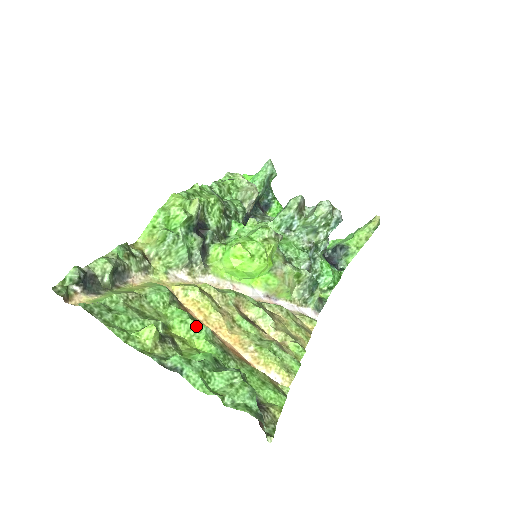
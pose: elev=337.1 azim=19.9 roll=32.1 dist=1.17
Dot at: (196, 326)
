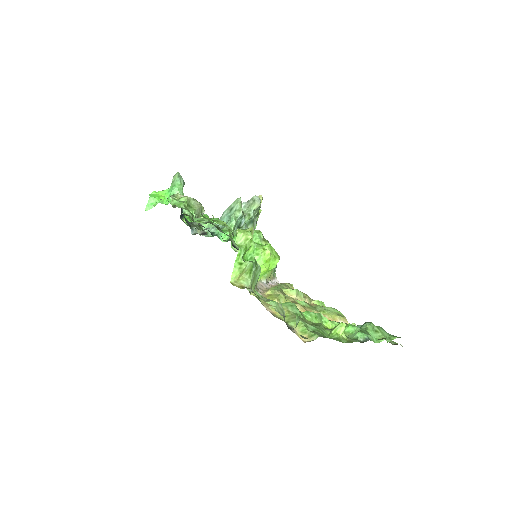
Dot at: (320, 316)
